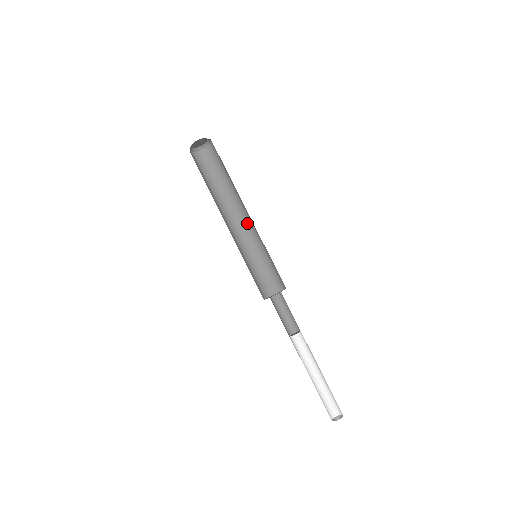
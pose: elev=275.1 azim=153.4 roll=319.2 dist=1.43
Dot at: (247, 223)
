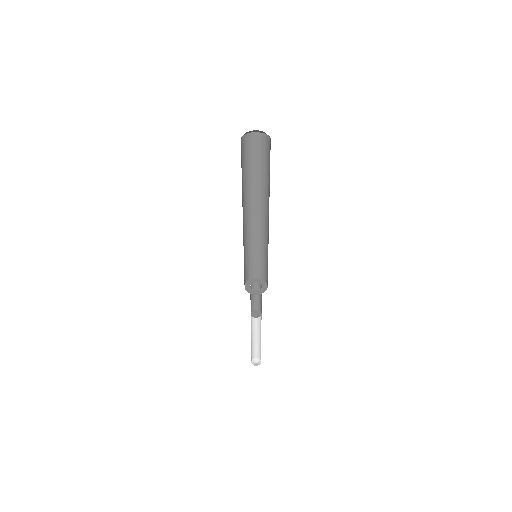
Dot at: (253, 221)
